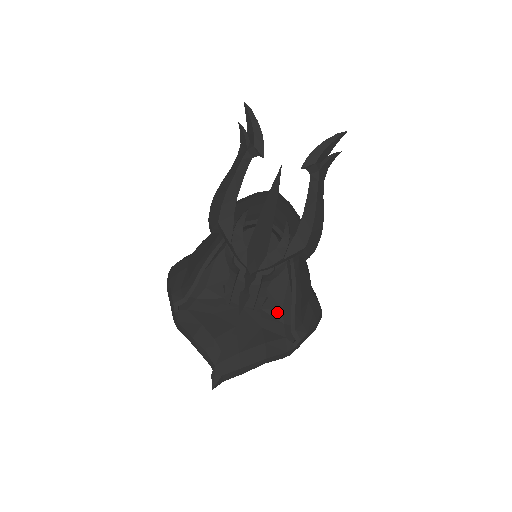
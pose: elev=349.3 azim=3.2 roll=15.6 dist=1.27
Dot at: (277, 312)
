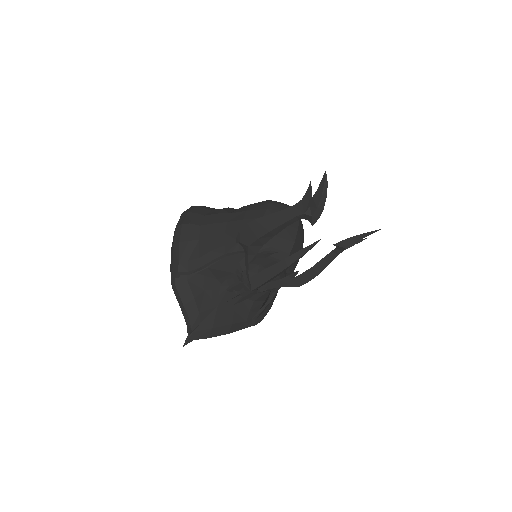
Dot at: (249, 302)
